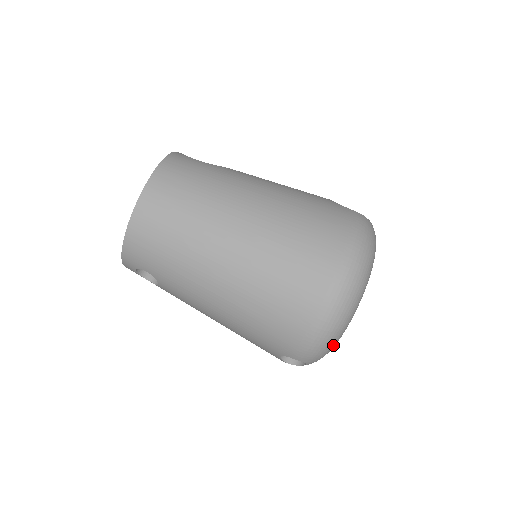
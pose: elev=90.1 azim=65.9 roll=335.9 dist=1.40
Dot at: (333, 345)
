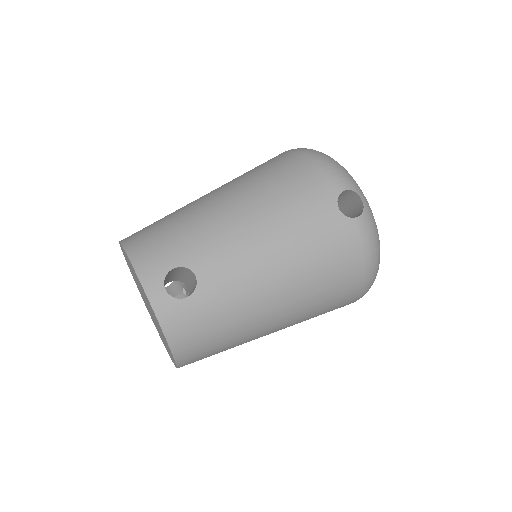
Dot at: occluded
